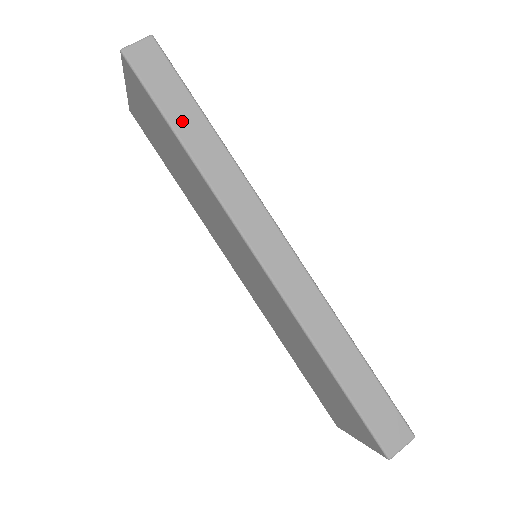
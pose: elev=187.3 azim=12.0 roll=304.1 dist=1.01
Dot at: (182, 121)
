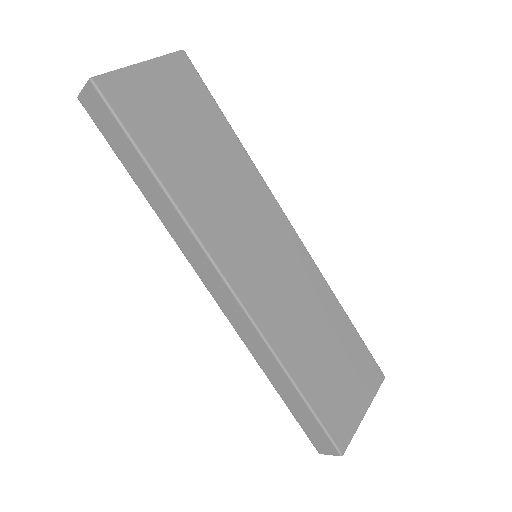
Dot at: (134, 170)
